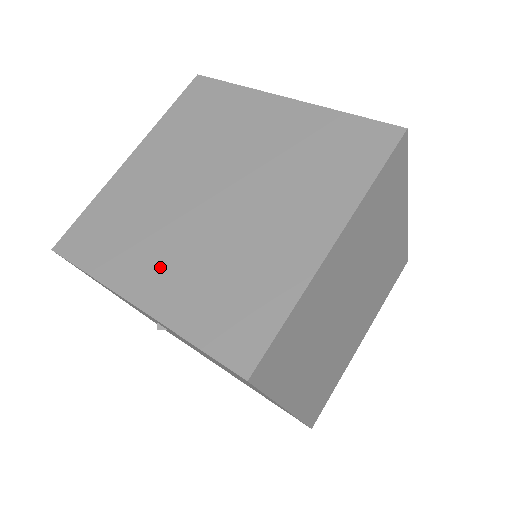
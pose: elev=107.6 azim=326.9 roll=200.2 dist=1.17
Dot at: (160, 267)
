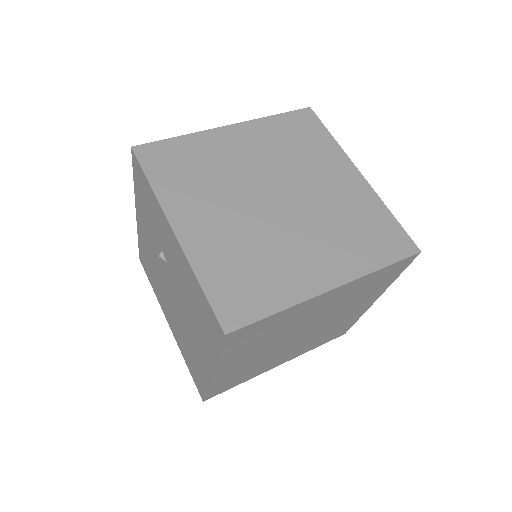
Dot at: (207, 219)
